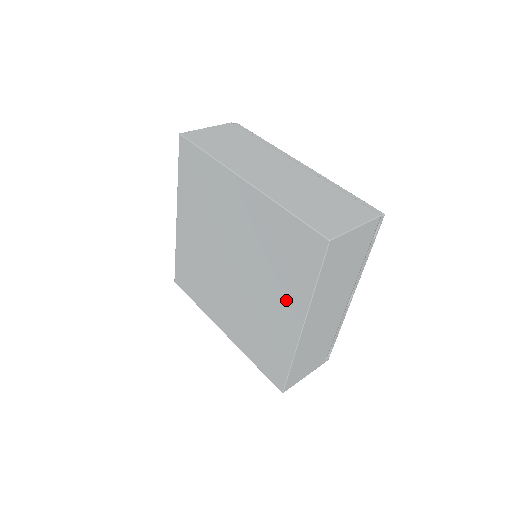
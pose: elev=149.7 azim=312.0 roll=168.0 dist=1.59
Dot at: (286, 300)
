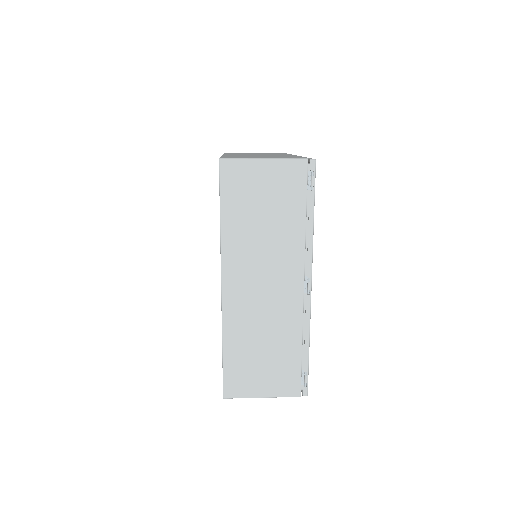
Dot at: occluded
